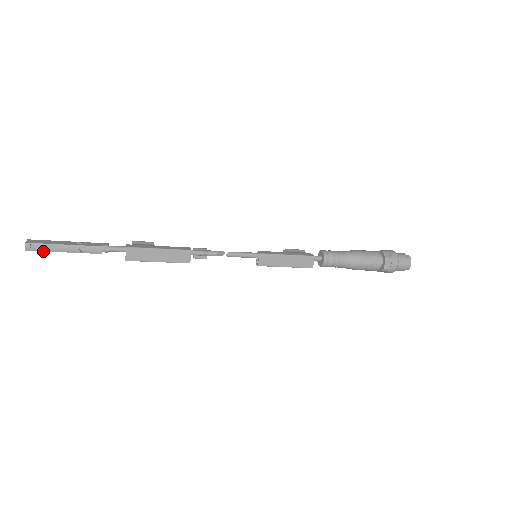
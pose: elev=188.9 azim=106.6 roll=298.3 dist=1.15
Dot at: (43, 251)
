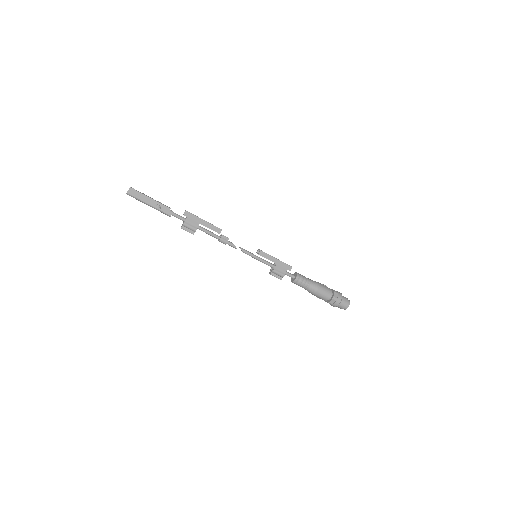
Dot at: (139, 192)
